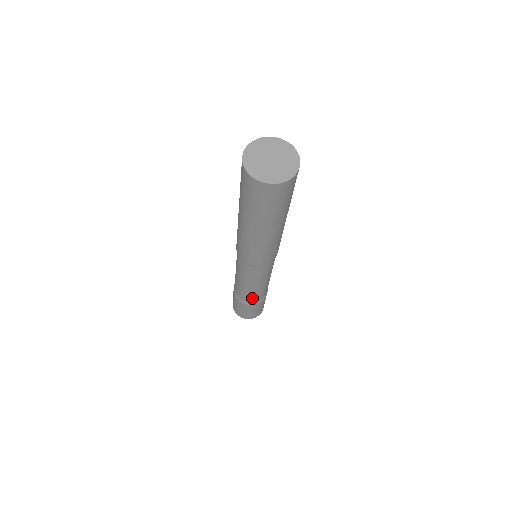
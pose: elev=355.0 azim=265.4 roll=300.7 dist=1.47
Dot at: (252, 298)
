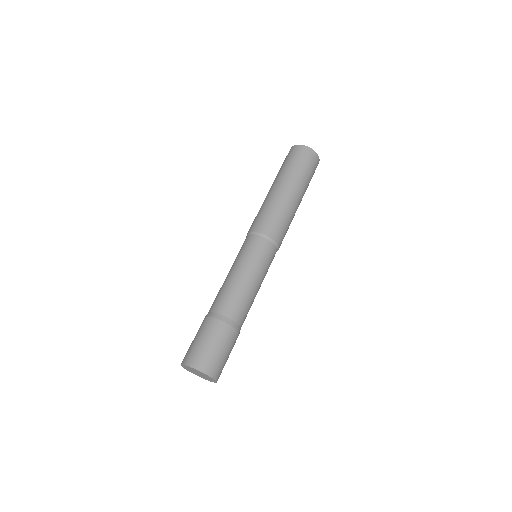
Dot at: (240, 310)
